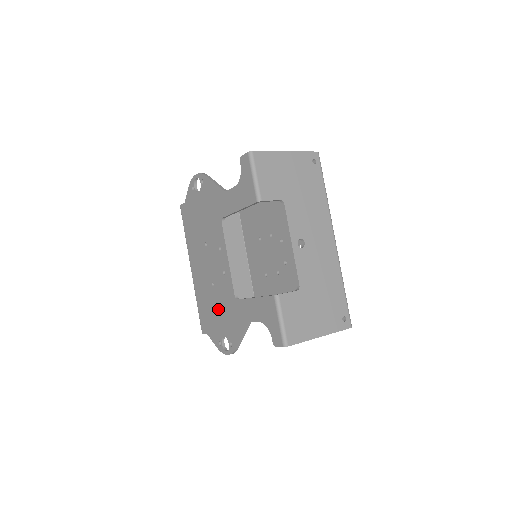
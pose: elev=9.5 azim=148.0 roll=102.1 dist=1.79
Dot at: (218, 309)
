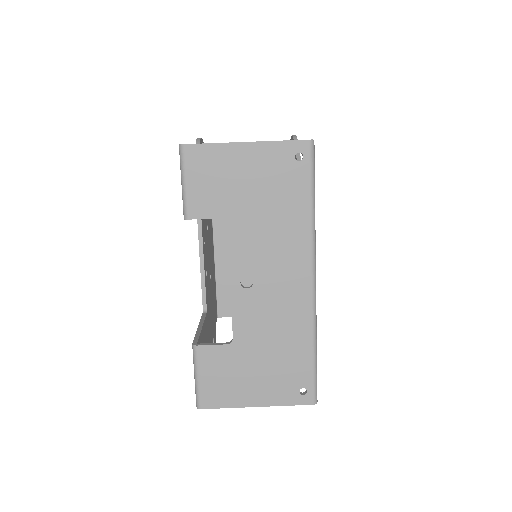
Dot at: occluded
